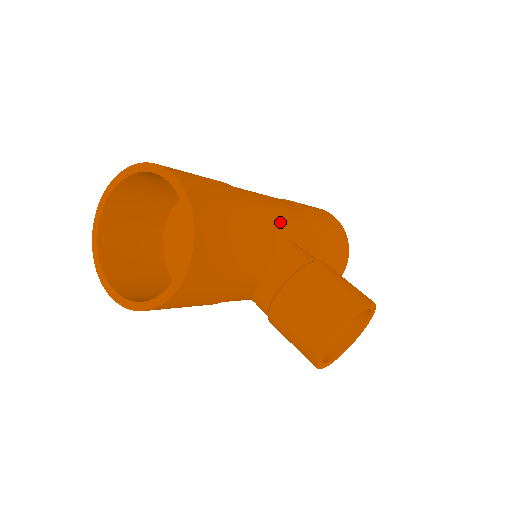
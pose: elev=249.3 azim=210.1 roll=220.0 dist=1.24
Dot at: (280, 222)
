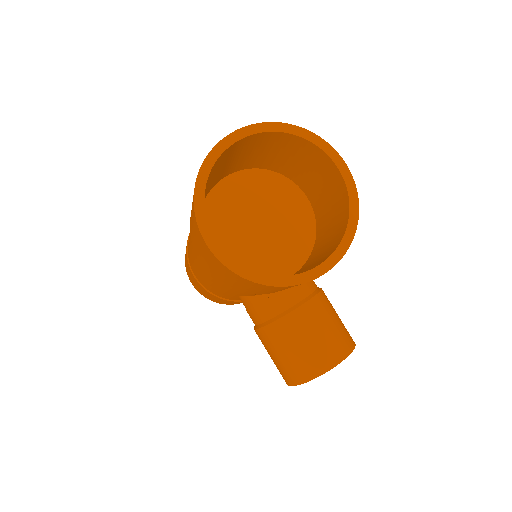
Dot at: occluded
